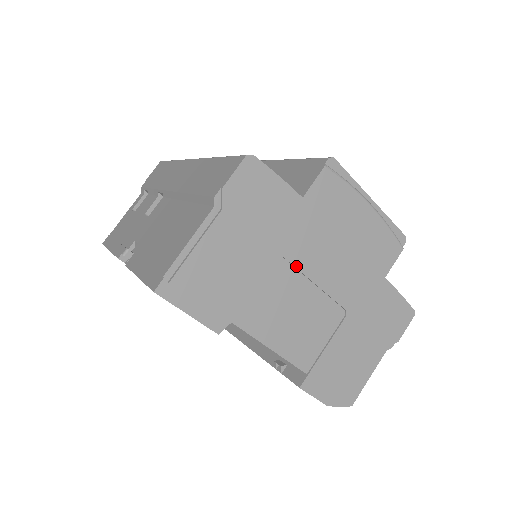
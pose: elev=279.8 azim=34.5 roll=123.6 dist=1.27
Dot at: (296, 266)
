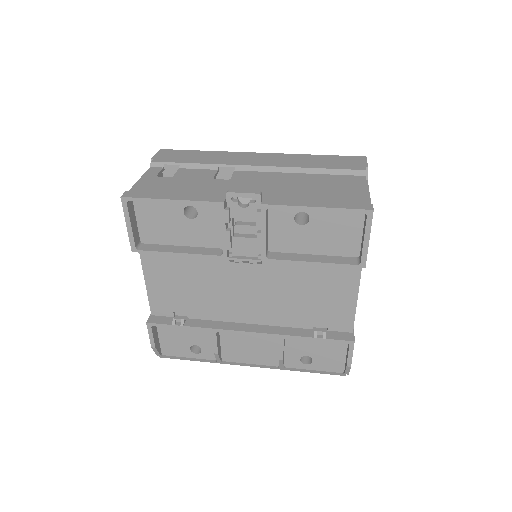
Dot at: occluded
